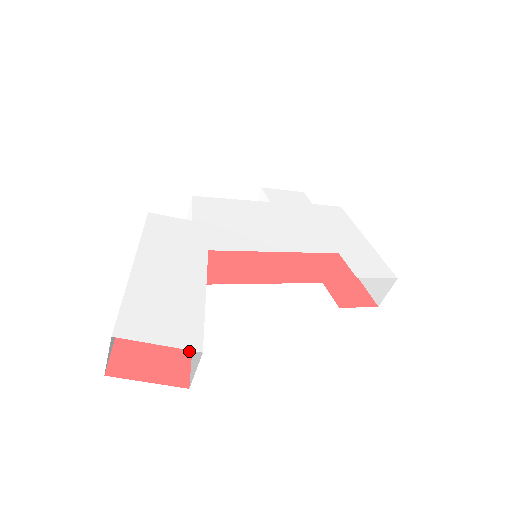
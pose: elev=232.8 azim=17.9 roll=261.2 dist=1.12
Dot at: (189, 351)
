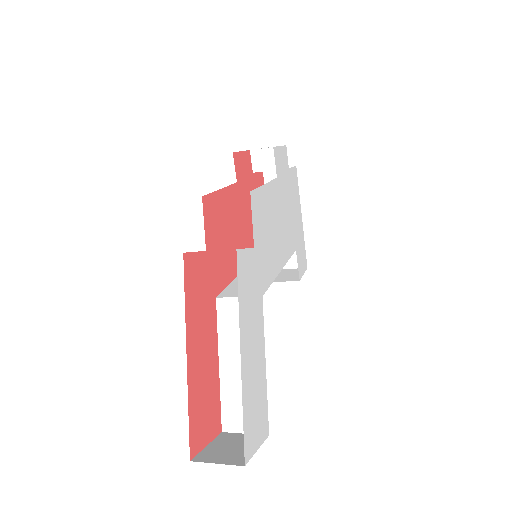
Dot at: (219, 392)
